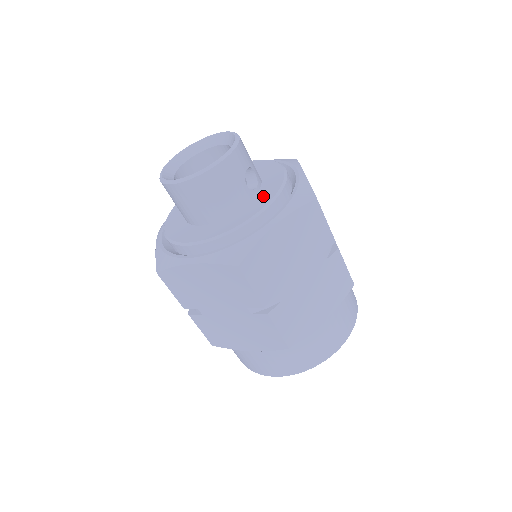
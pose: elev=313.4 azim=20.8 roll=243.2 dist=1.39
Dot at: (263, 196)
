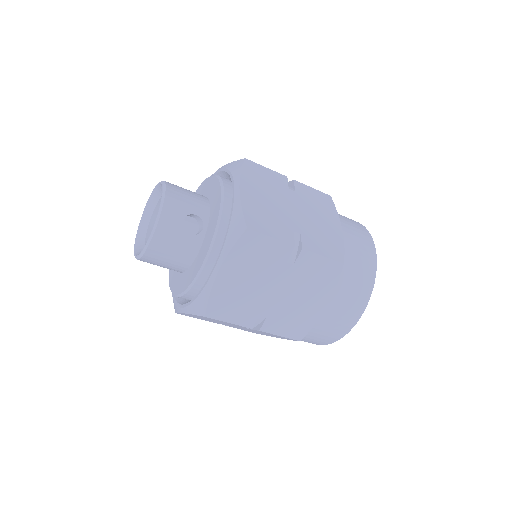
Dot at: (207, 238)
